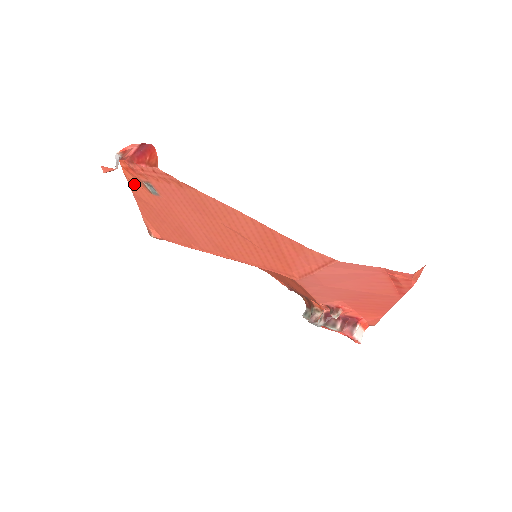
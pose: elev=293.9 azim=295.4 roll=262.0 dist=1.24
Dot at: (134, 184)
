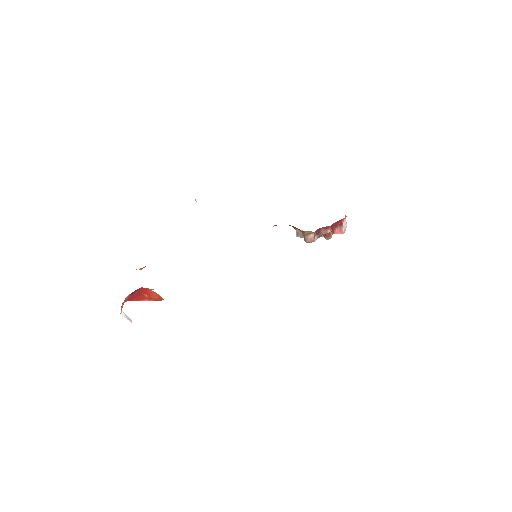
Dot at: occluded
